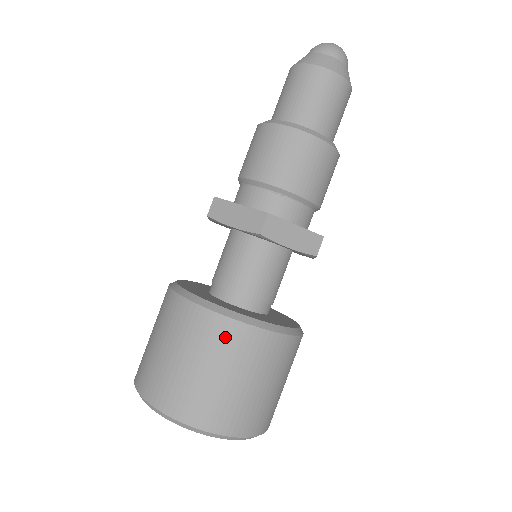
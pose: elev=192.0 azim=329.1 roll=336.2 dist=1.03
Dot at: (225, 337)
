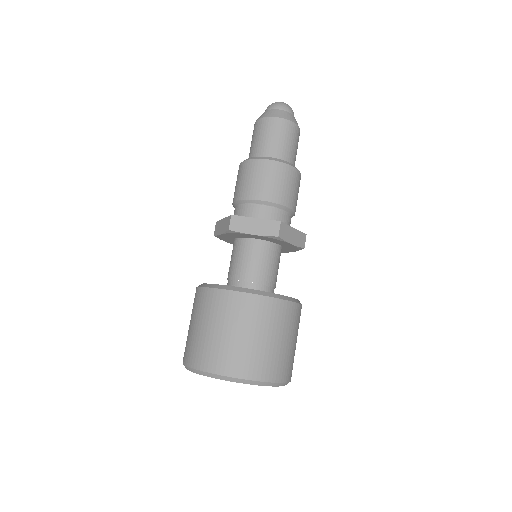
Dot at: (213, 302)
